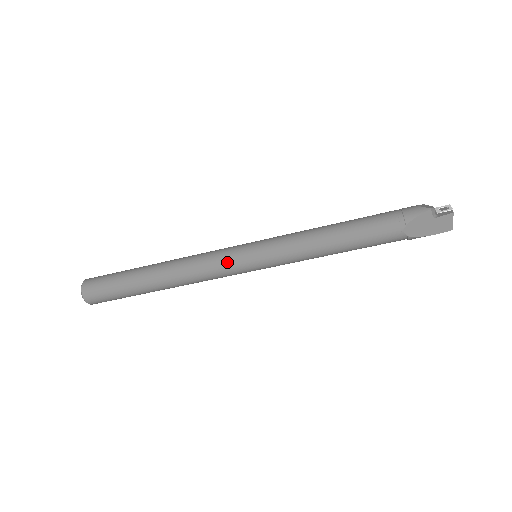
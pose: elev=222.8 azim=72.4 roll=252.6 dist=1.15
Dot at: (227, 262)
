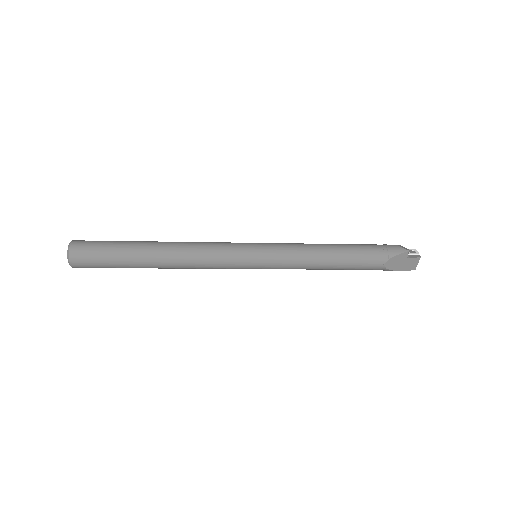
Dot at: (233, 257)
